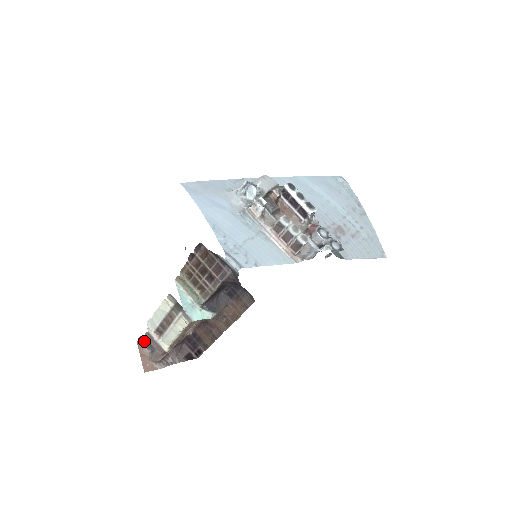
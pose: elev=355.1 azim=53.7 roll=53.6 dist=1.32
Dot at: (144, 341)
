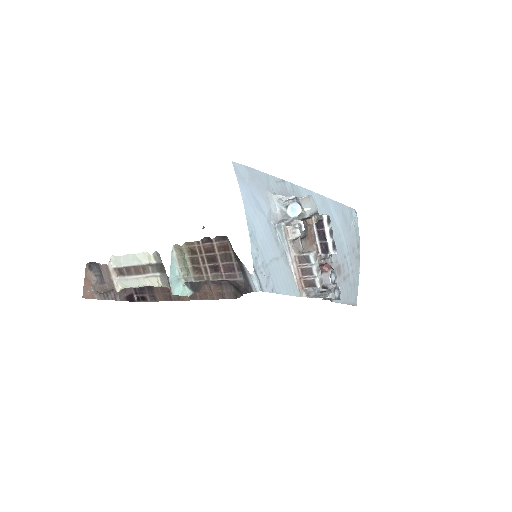
Dot at: (94, 266)
